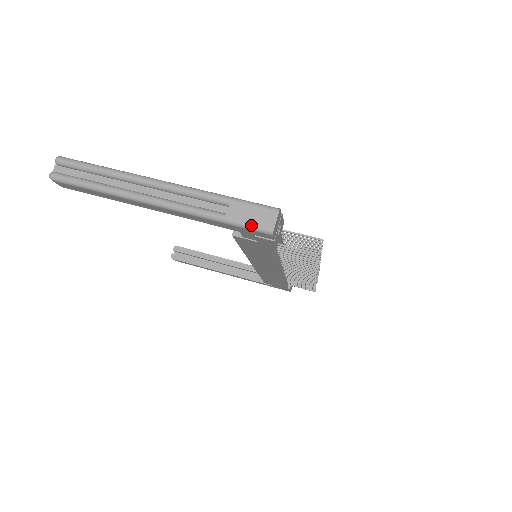
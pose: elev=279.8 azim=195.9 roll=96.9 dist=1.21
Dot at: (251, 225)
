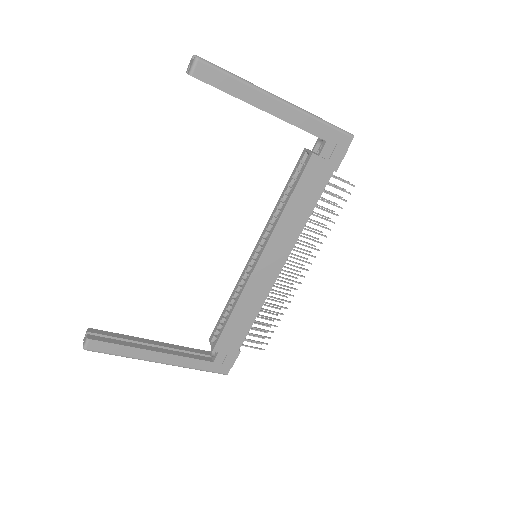
Dot at: (341, 129)
